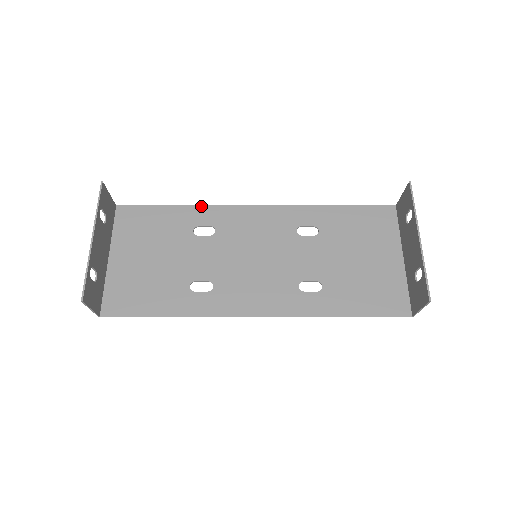
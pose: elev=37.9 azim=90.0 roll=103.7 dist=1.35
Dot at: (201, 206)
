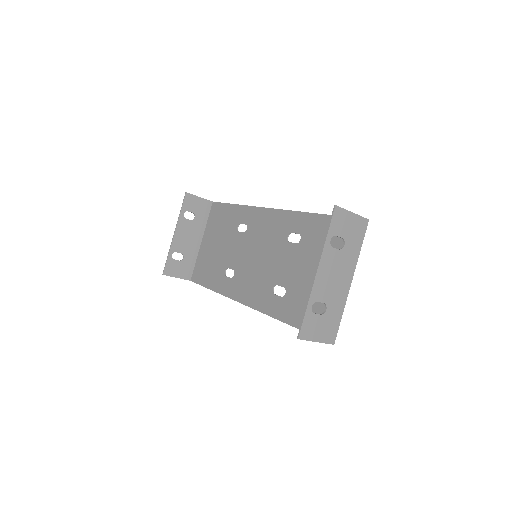
Dot at: (246, 206)
